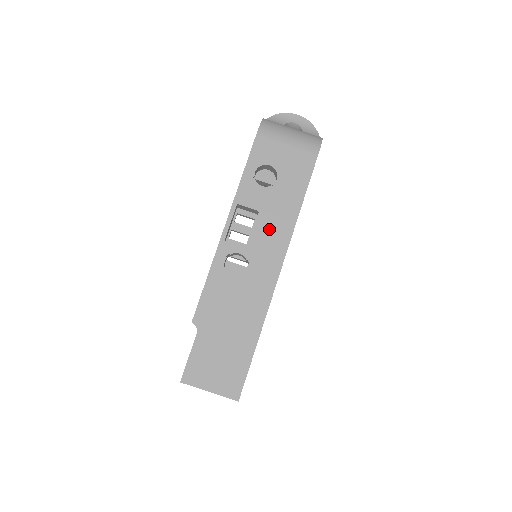
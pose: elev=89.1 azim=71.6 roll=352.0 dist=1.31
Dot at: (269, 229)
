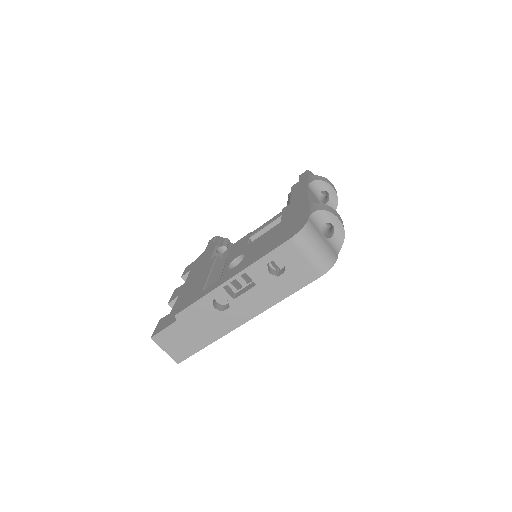
Dot at: (255, 298)
